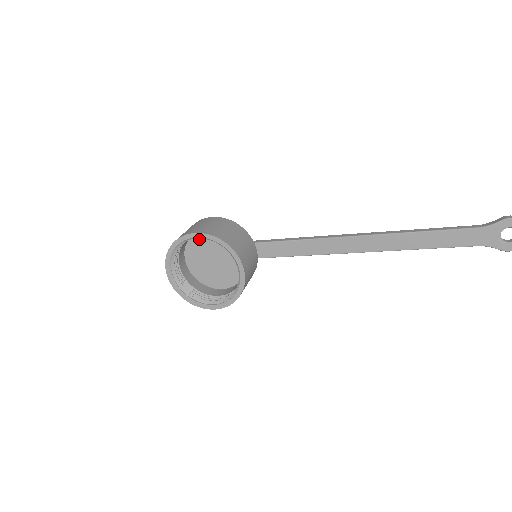
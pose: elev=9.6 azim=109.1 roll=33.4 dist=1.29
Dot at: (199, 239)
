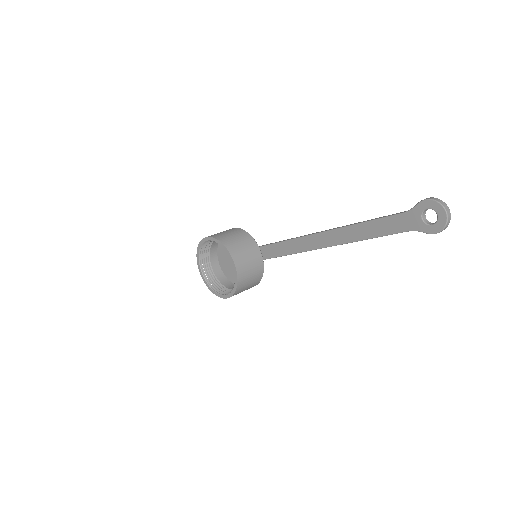
Dot at: occluded
